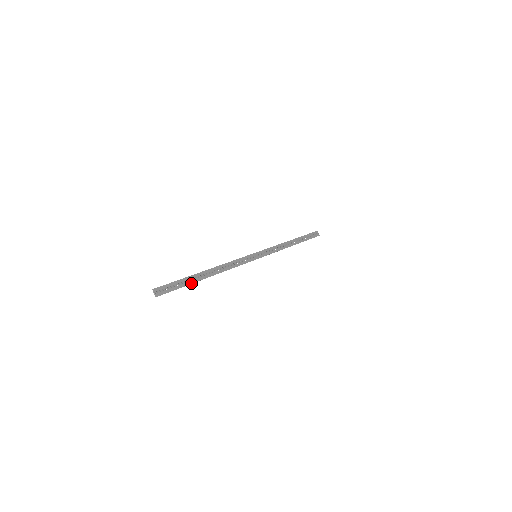
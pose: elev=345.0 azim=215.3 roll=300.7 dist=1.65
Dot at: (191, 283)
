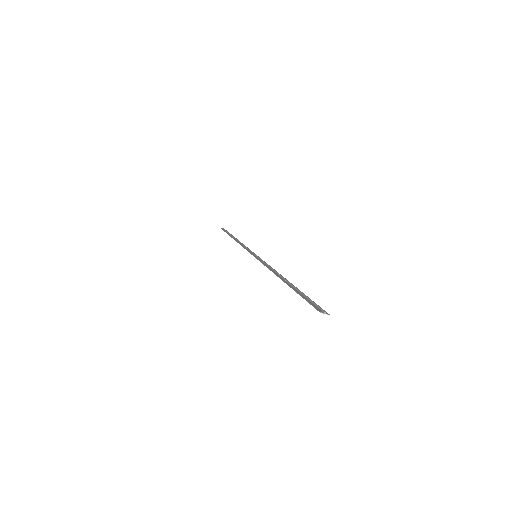
Dot at: occluded
